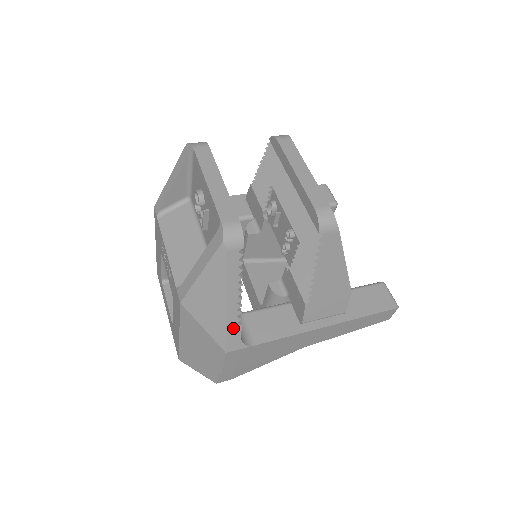
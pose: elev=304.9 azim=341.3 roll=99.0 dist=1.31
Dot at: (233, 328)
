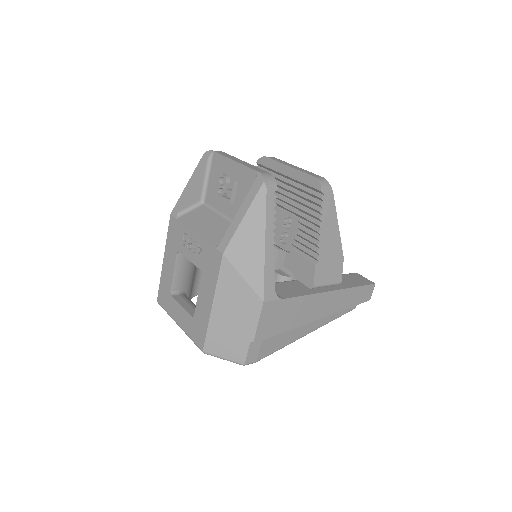
Dot at: (269, 273)
